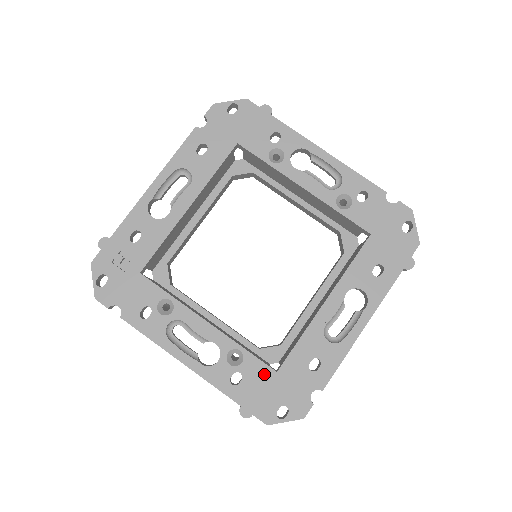
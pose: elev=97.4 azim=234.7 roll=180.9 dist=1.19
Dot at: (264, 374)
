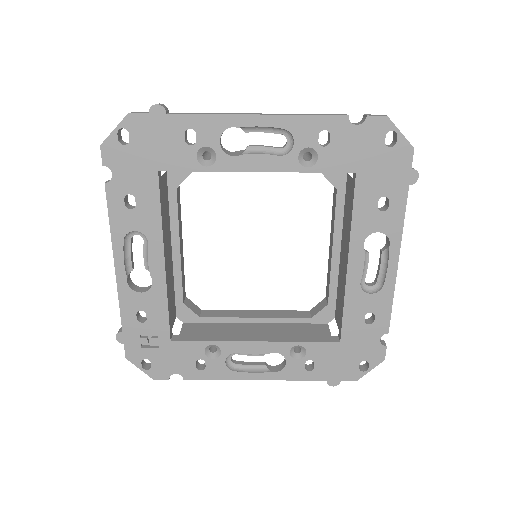
Dot at: (330, 350)
